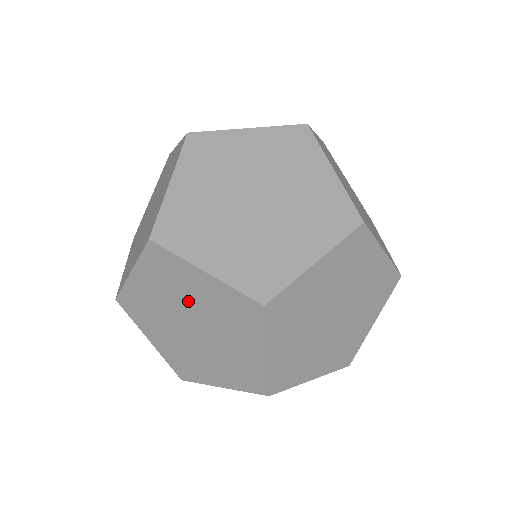
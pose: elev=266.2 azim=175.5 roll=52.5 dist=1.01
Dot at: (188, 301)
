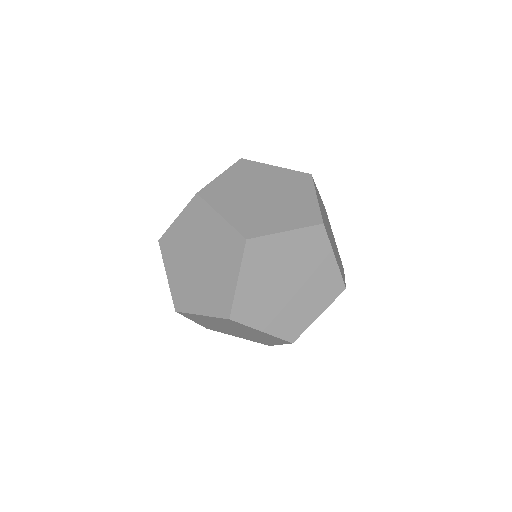
Dot at: (281, 265)
